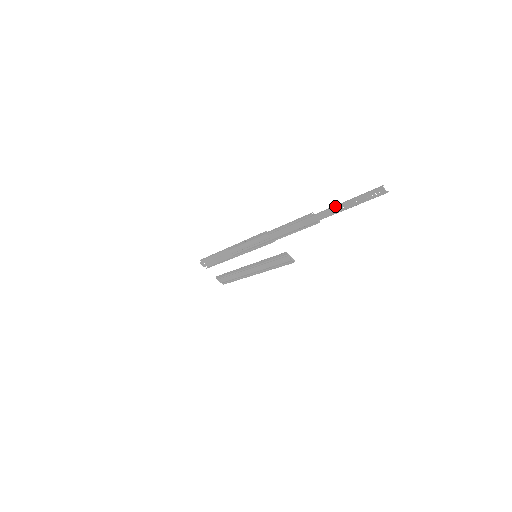
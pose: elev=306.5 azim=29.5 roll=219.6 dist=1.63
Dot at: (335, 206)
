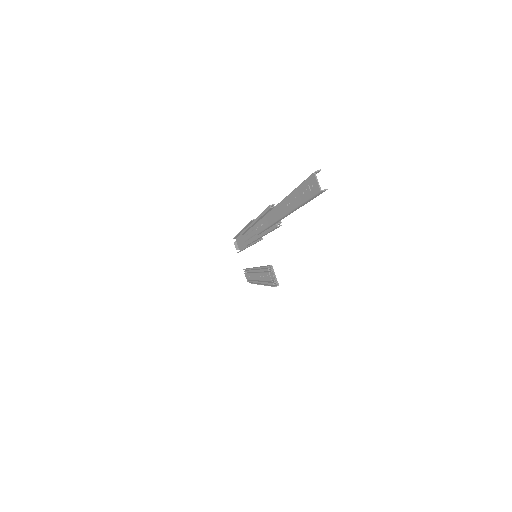
Dot at: occluded
